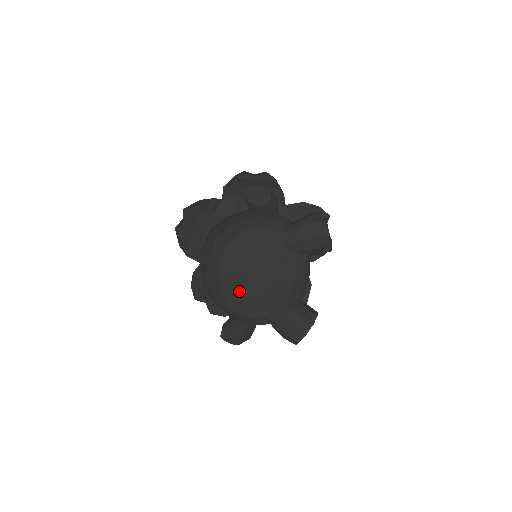
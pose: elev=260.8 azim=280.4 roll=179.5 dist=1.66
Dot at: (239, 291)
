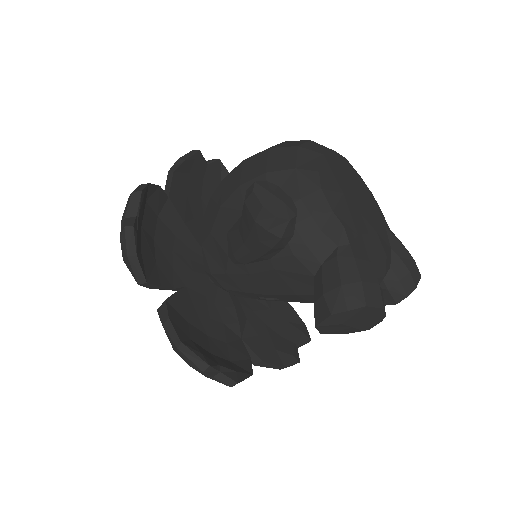
Dot at: (341, 181)
